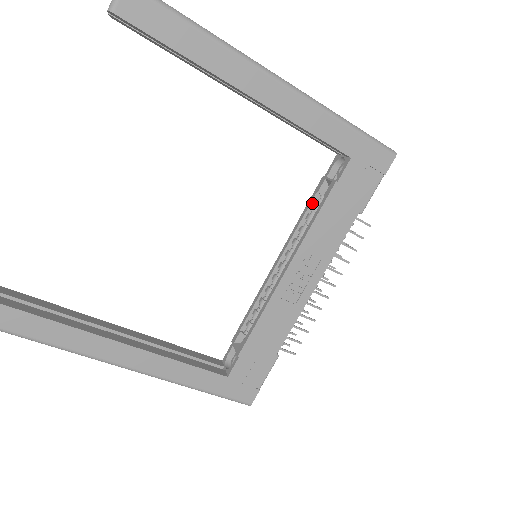
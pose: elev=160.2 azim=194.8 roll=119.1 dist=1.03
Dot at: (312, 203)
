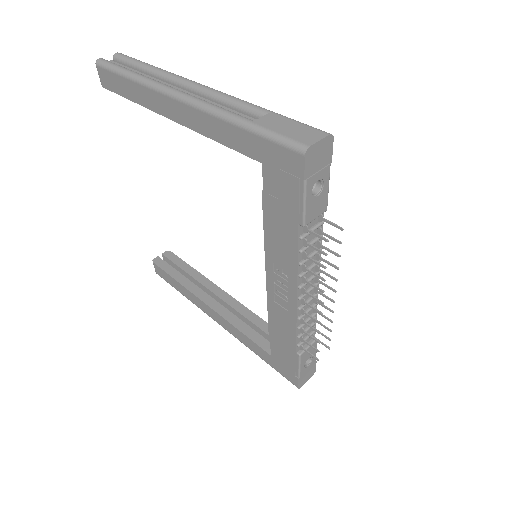
Dot at: occluded
